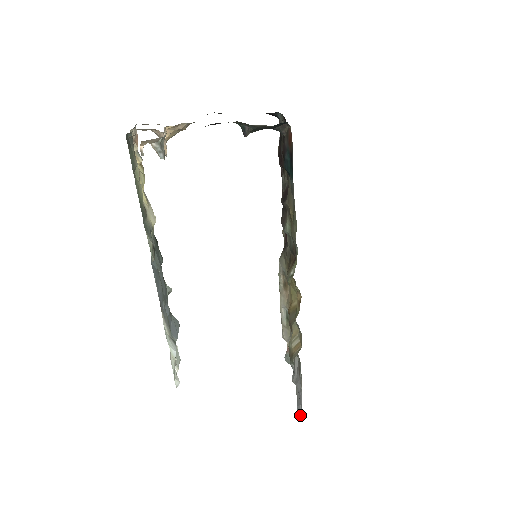
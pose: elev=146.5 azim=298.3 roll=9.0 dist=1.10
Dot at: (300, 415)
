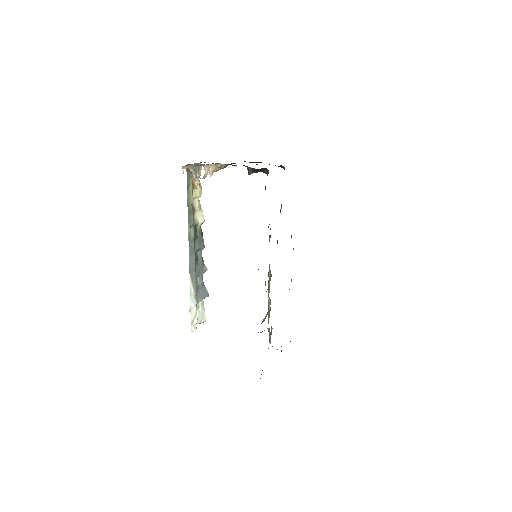
Dot at: occluded
